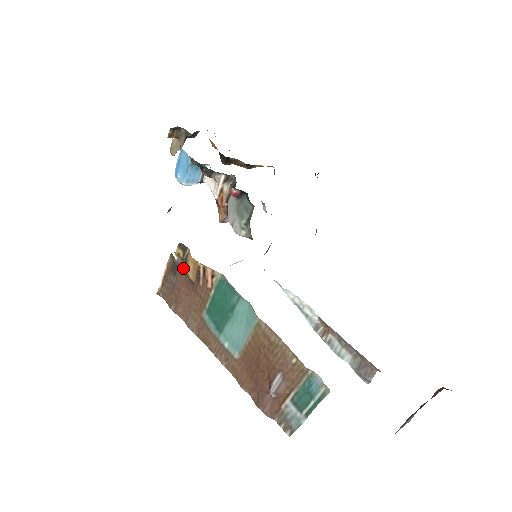
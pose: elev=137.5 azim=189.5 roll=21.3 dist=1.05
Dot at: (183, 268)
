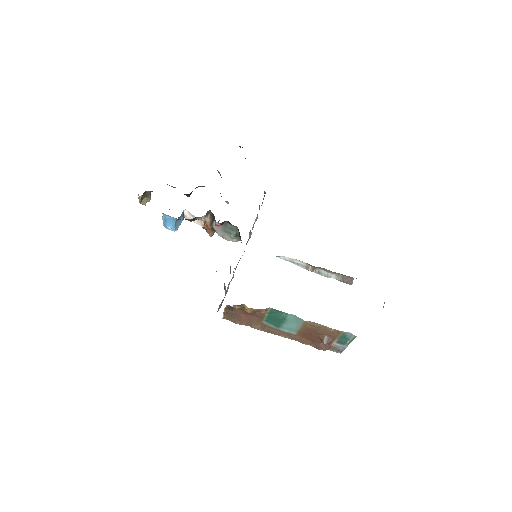
Dot at: occluded
